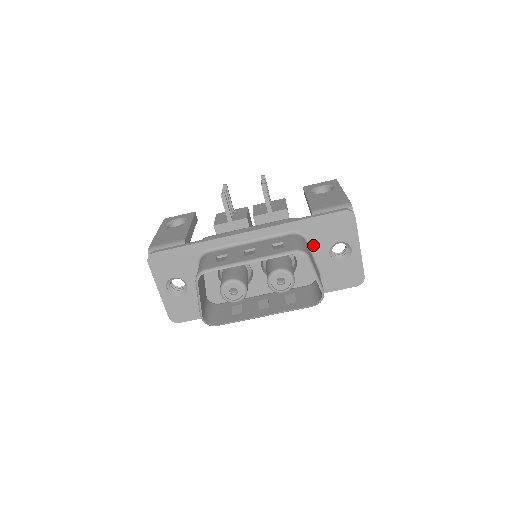
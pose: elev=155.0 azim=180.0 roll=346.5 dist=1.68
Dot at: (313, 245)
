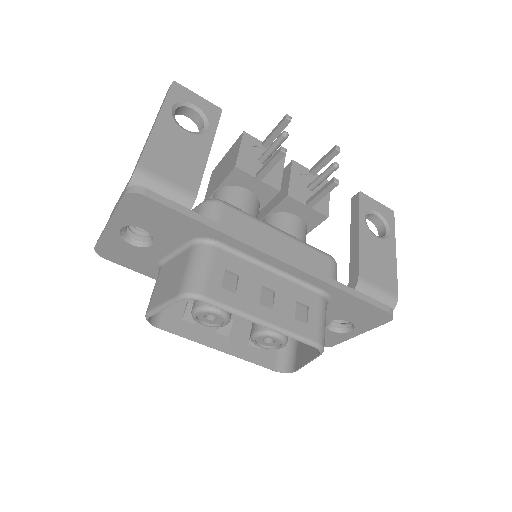
Dot at: occluded
